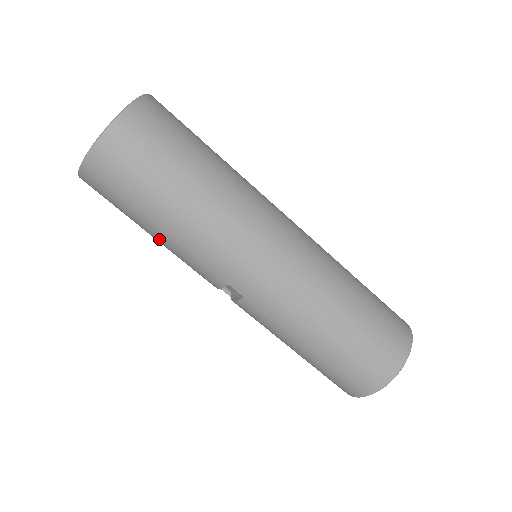
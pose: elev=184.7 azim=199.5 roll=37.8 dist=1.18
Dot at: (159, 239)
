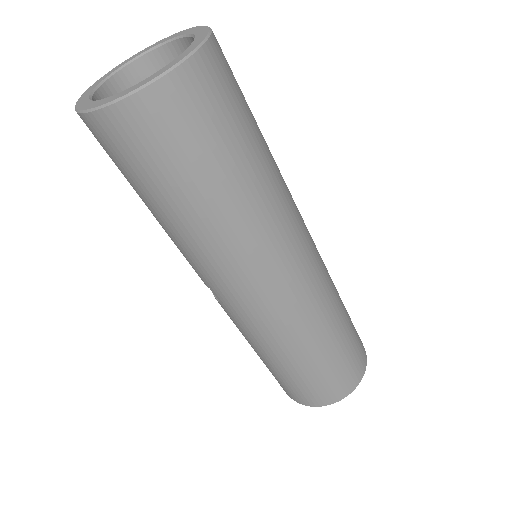
Dot at: occluded
